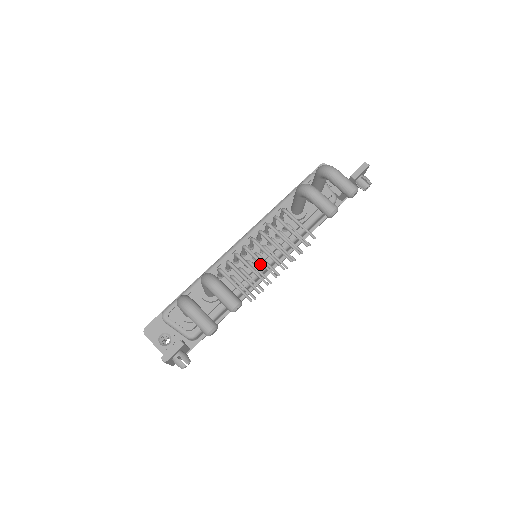
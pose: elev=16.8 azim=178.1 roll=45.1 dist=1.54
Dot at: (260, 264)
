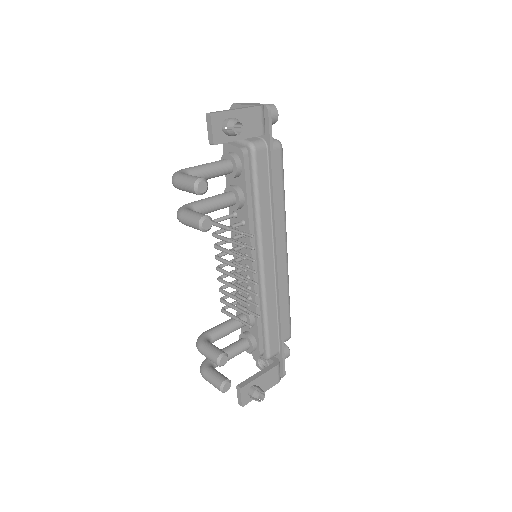
Dot at: (255, 269)
